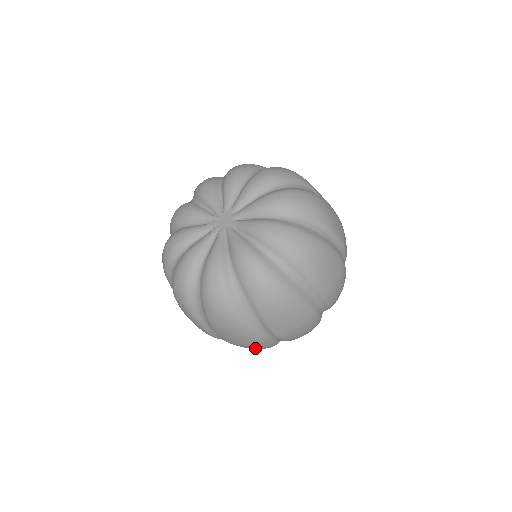
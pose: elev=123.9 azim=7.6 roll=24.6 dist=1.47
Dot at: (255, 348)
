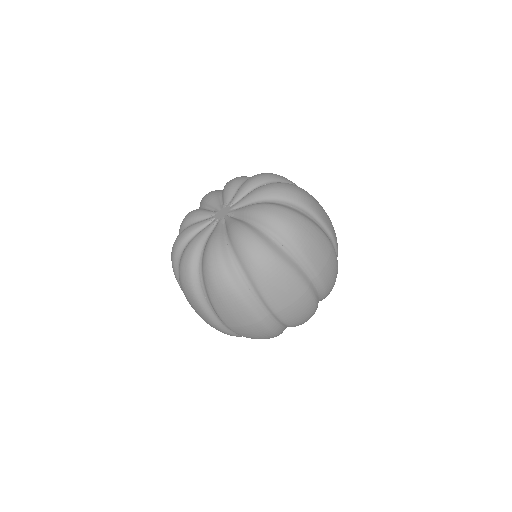
Dot at: (256, 332)
